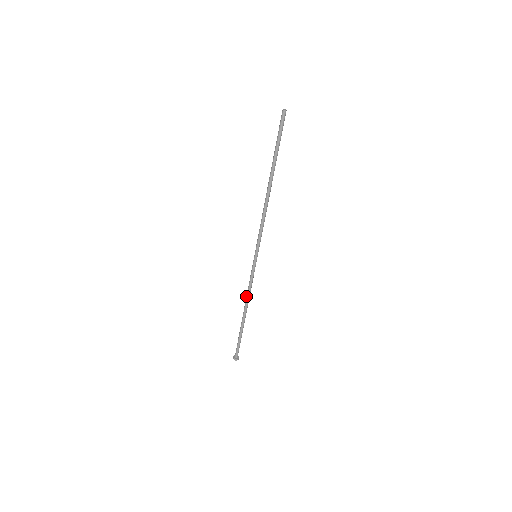
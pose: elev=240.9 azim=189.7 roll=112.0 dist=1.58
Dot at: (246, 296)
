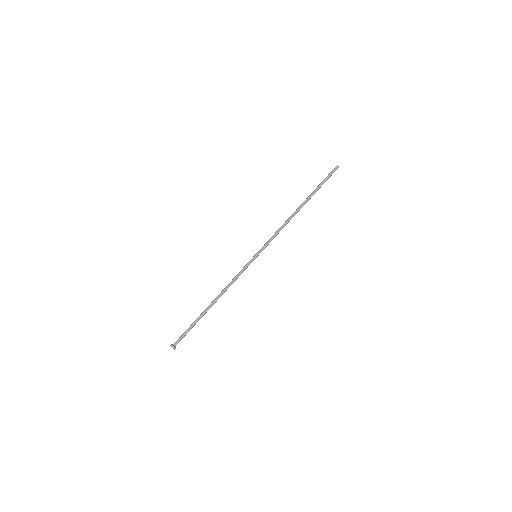
Dot at: (226, 288)
